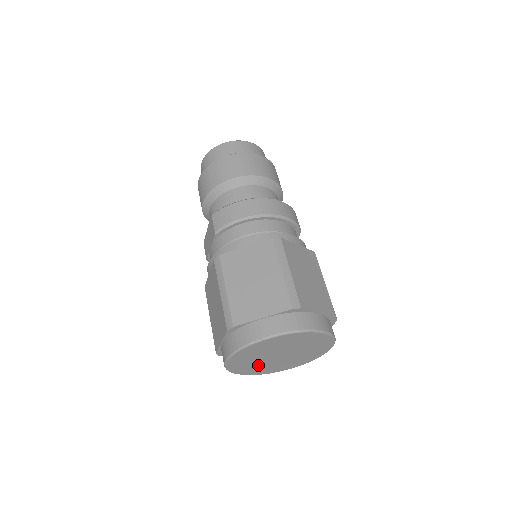
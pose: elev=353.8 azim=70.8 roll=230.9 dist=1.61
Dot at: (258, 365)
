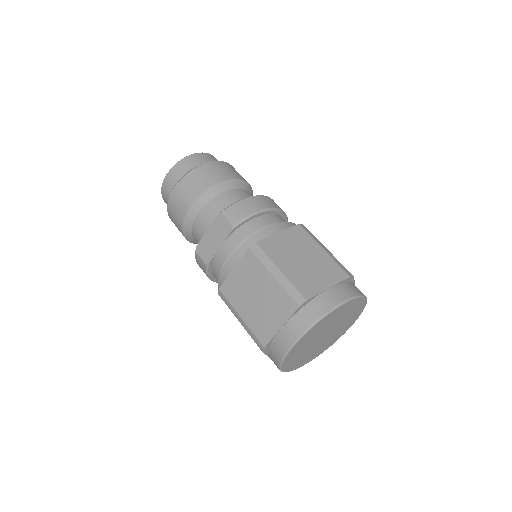
Dot at: (302, 353)
